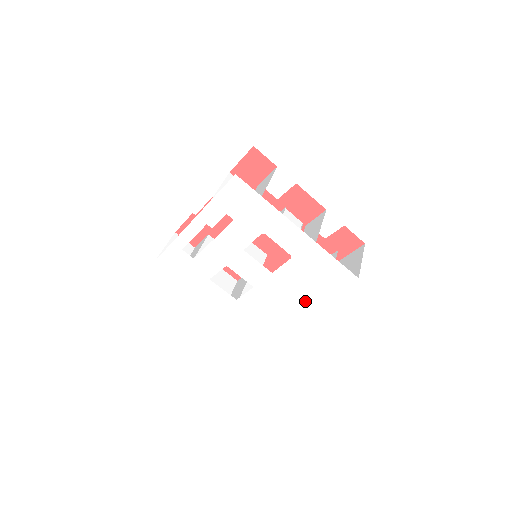
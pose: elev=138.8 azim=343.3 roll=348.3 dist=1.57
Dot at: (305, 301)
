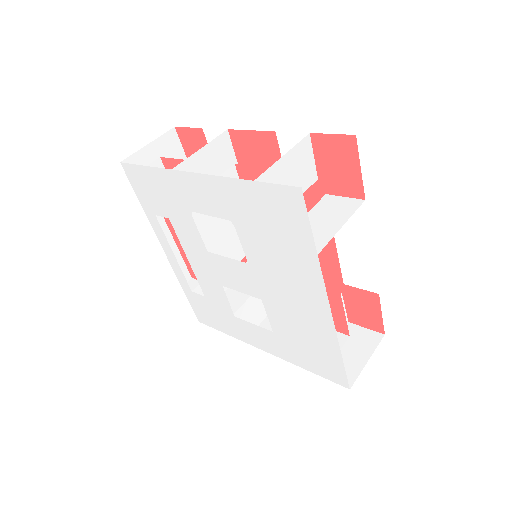
Dot at: (311, 284)
